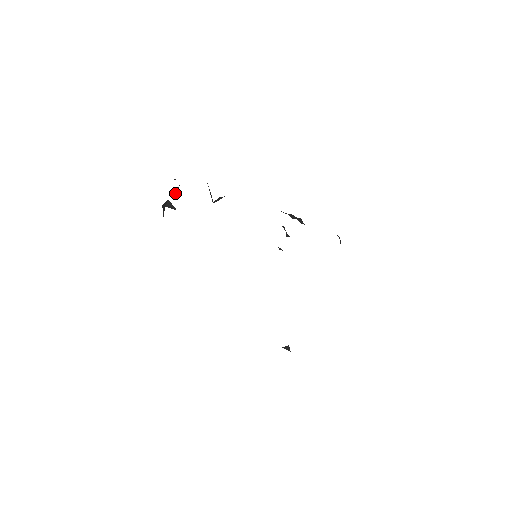
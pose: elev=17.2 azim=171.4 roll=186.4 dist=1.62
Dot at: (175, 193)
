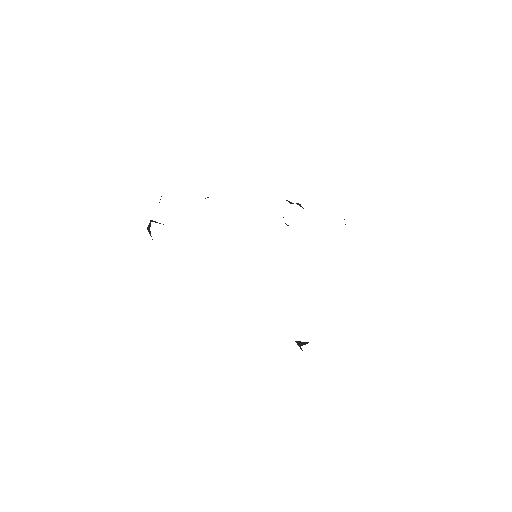
Dot at: (159, 202)
